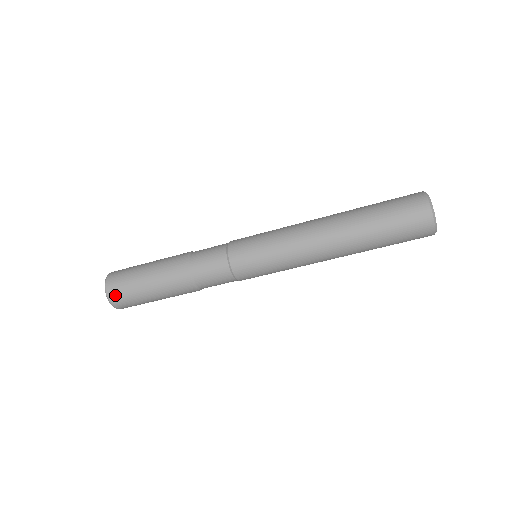
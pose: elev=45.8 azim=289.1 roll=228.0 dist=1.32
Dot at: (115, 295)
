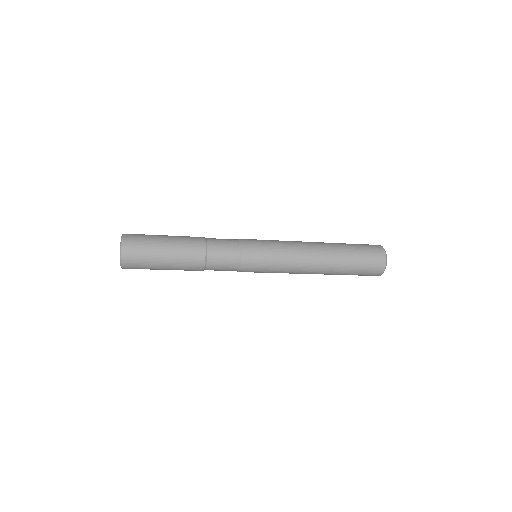
Dot at: (130, 251)
